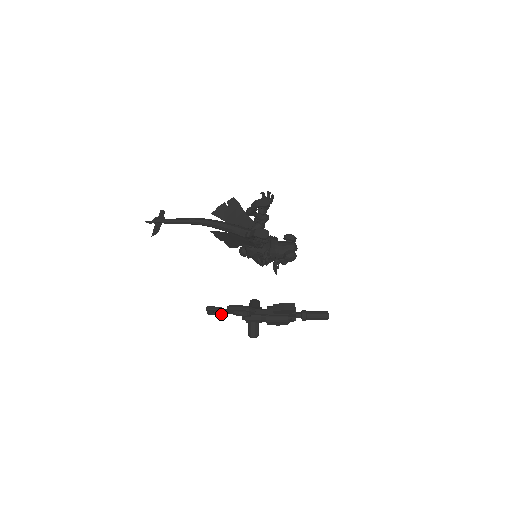
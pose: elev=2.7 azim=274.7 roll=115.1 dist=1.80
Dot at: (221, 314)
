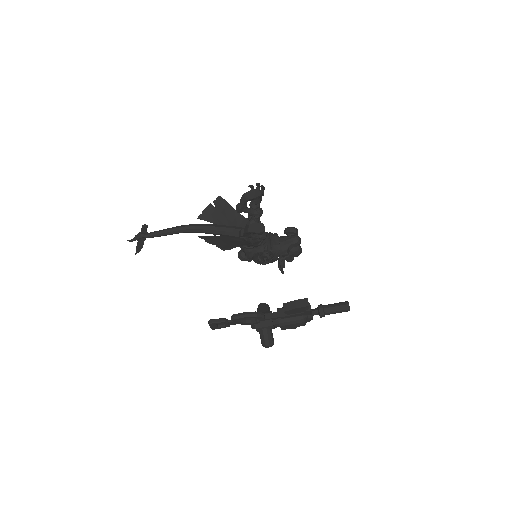
Dot at: (227, 326)
